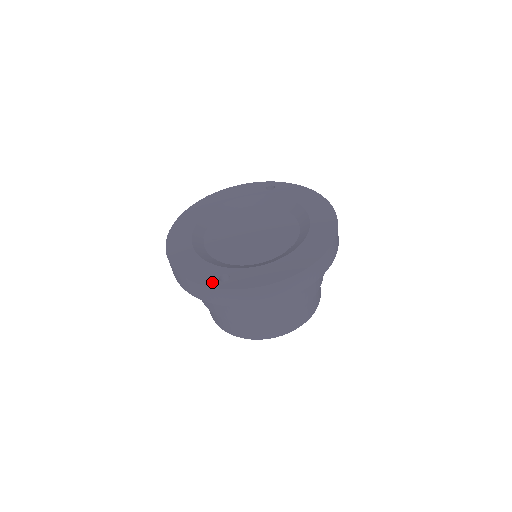
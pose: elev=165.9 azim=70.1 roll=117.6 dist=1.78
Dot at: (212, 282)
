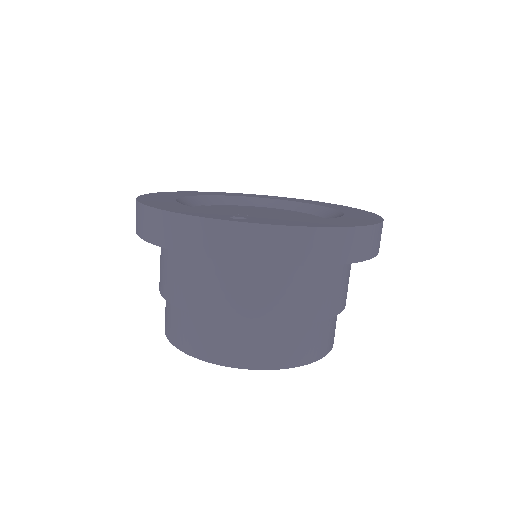
Dot at: (219, 217)
